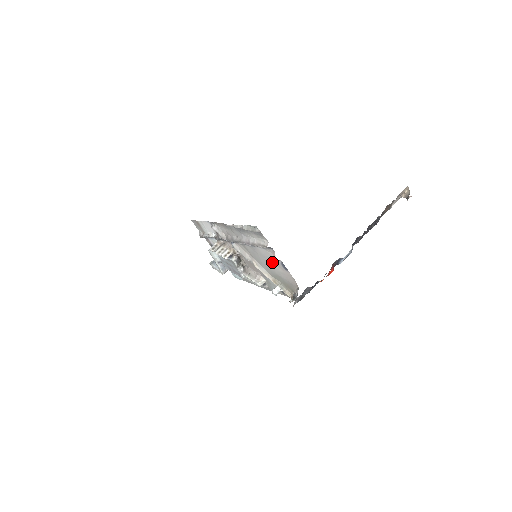
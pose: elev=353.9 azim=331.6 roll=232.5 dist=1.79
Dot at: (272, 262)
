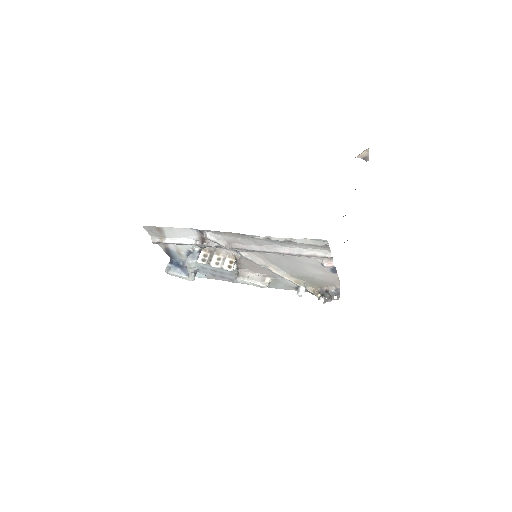
Dot at: (312, 267)
